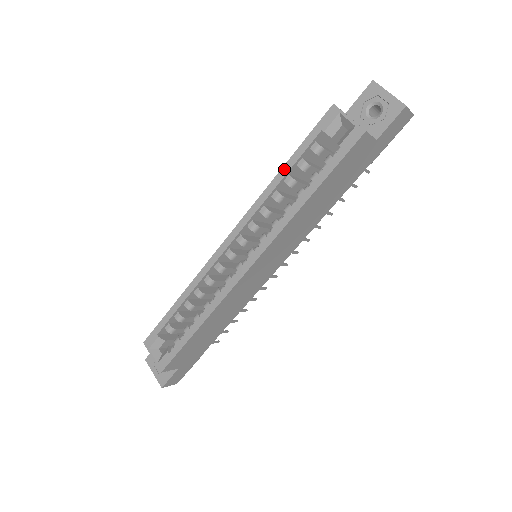
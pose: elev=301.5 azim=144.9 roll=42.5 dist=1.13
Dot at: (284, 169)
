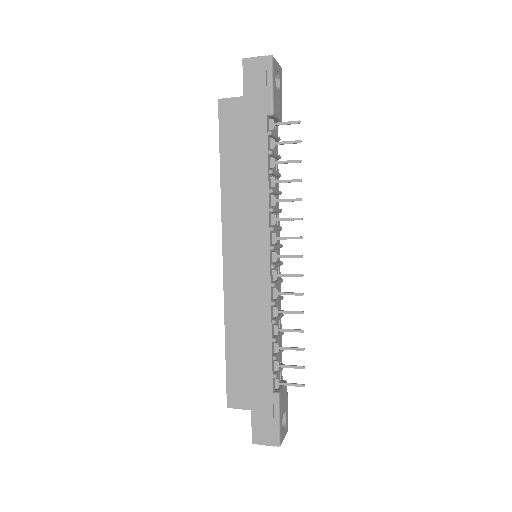
Dot at: occluded
